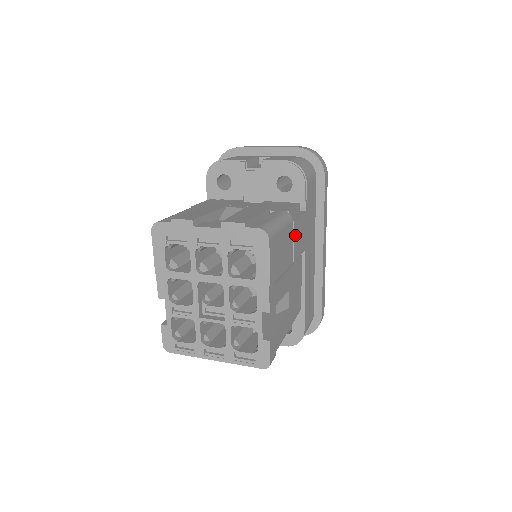
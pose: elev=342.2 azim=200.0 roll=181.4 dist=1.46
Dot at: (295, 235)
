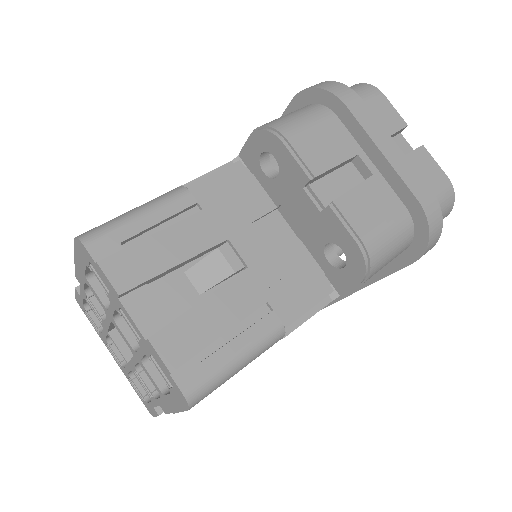
Dot at: occluded
